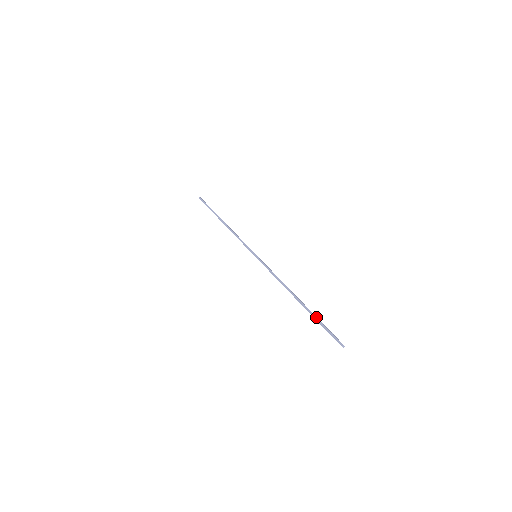
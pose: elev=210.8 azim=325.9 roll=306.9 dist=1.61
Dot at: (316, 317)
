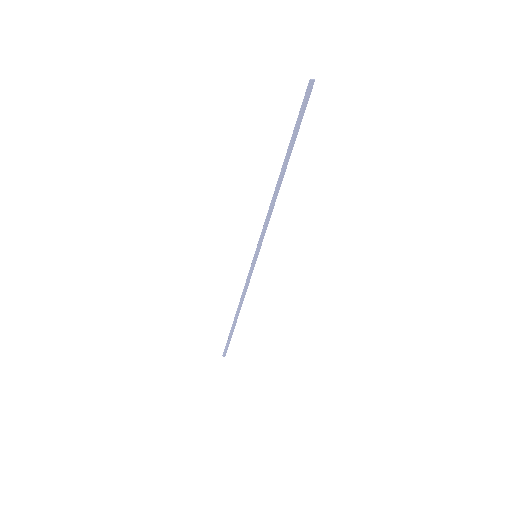
Dot at: (230, 336)
